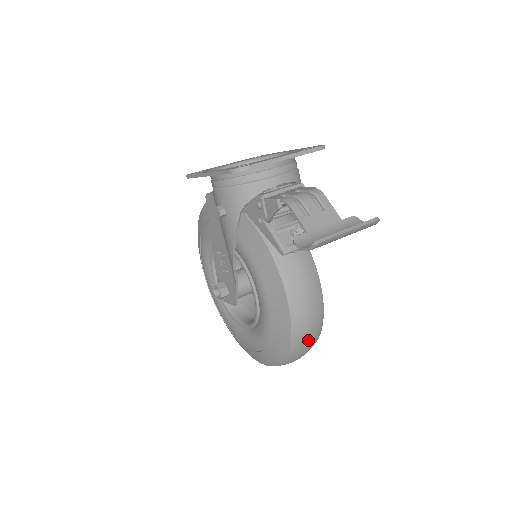
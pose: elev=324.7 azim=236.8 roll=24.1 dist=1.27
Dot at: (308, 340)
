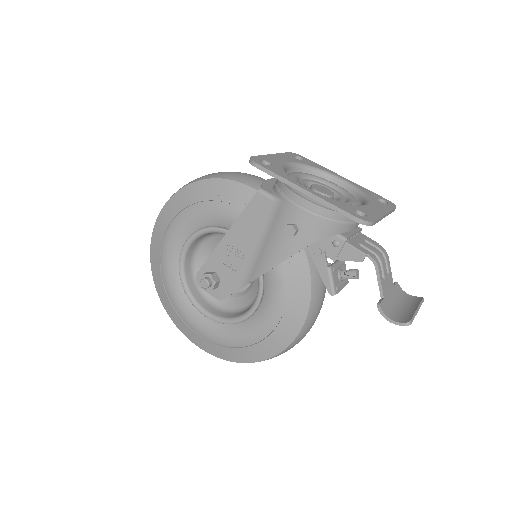
Dot at: occluded
